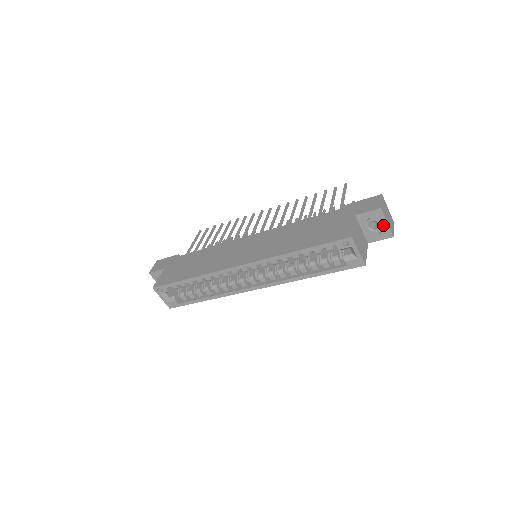
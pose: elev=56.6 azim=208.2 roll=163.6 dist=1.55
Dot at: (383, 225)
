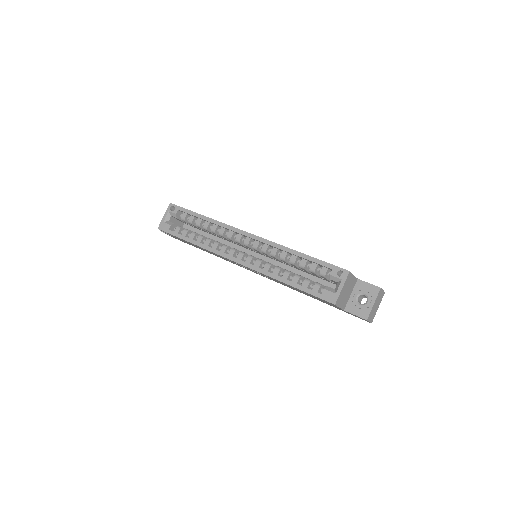
Dot at: (369, 303)
